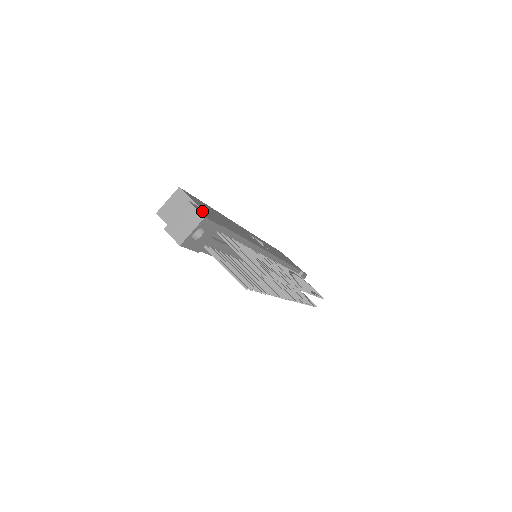
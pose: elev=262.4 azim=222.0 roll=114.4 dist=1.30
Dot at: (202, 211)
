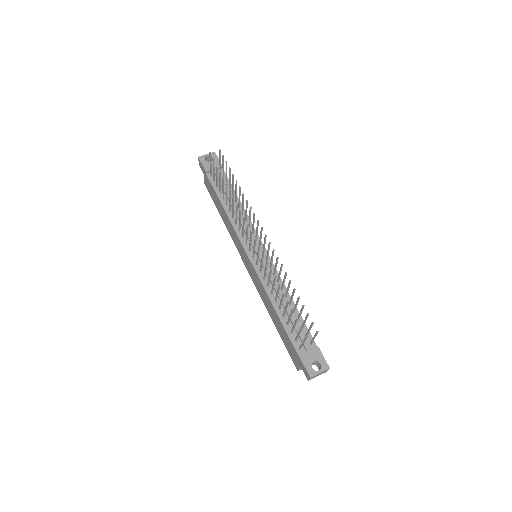
Dot at: occluded
